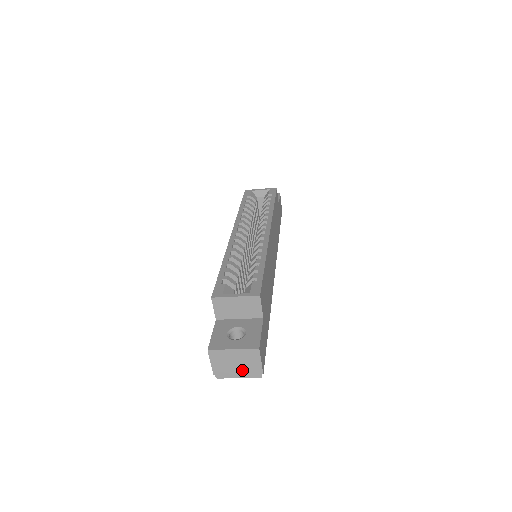
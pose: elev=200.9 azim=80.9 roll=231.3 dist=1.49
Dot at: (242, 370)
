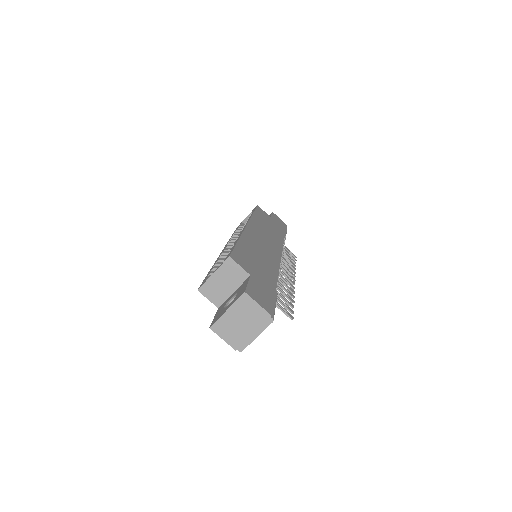
Dot at: (252, 326)
